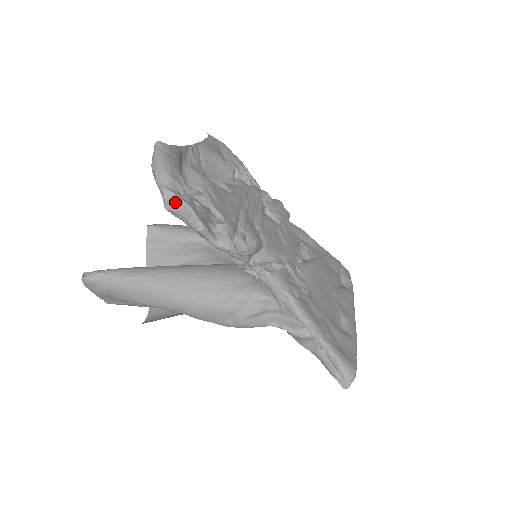
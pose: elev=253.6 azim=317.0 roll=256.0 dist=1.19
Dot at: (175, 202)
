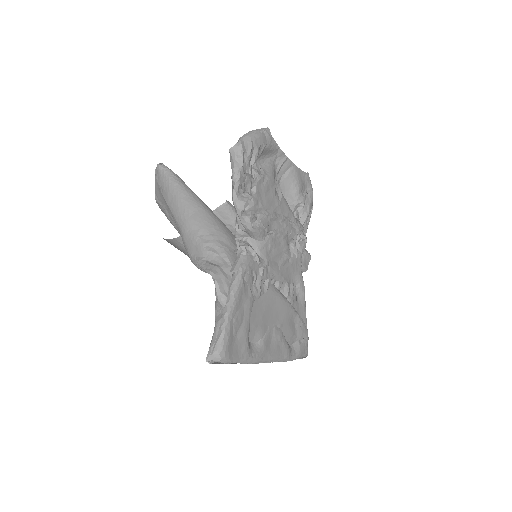
Dot at: (238, 152)
